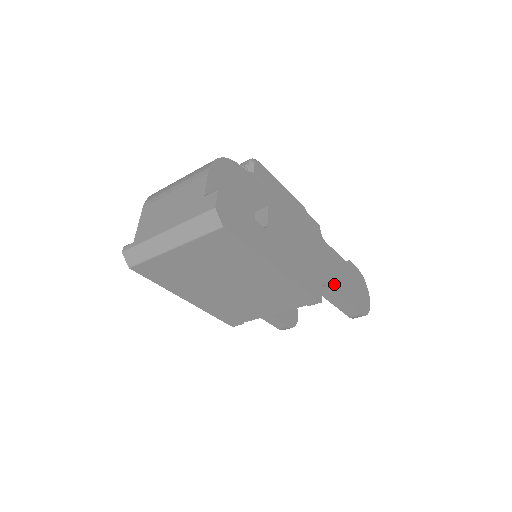
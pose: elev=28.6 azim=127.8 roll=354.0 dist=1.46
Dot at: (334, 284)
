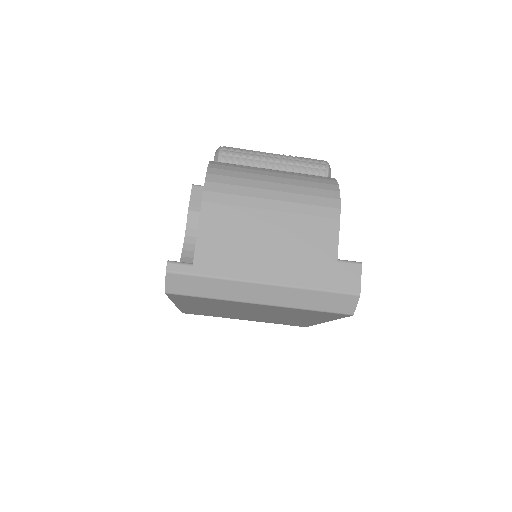
Dot at: occluded
